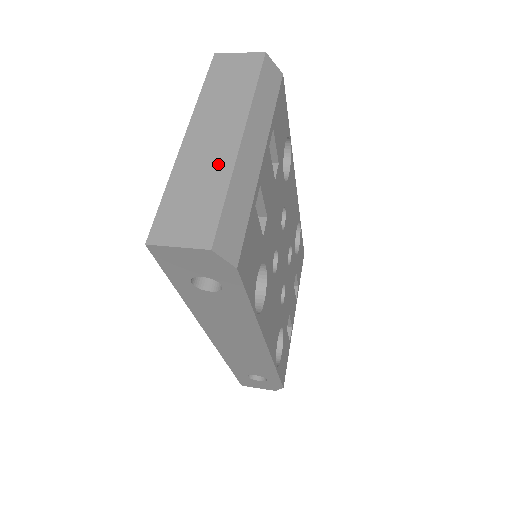
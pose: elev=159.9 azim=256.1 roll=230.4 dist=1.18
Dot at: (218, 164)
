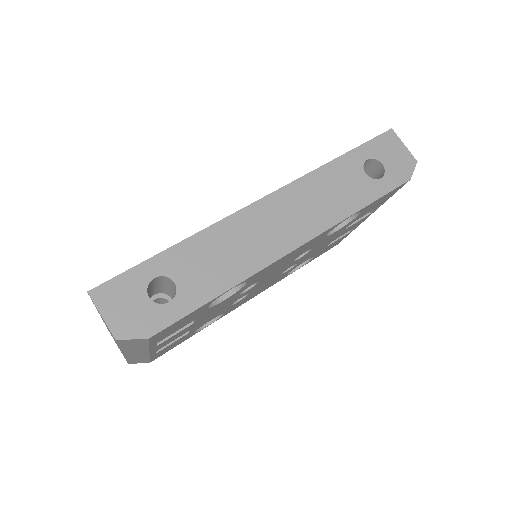
Dot at: occluded
